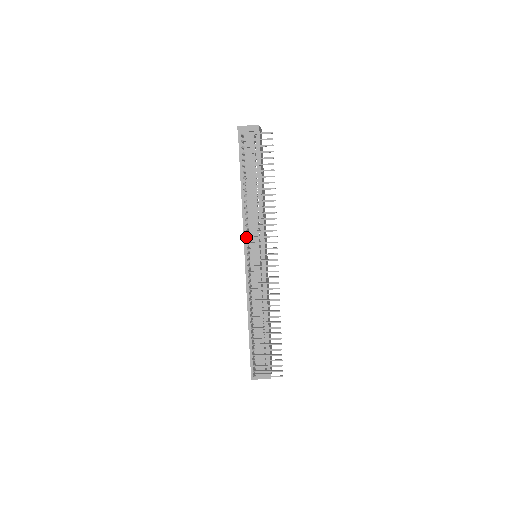
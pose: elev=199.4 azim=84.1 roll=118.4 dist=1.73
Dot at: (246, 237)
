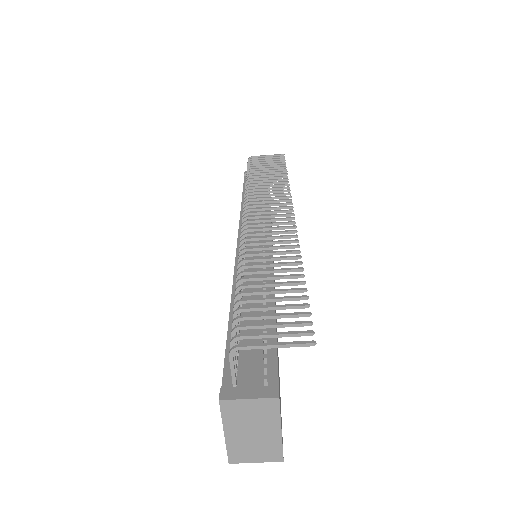
Dot at: (244, 202)
